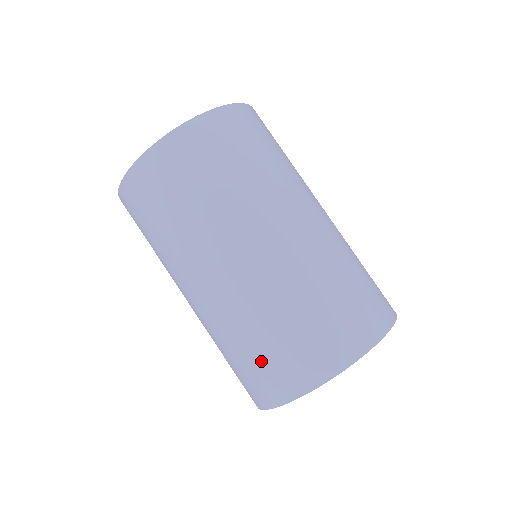
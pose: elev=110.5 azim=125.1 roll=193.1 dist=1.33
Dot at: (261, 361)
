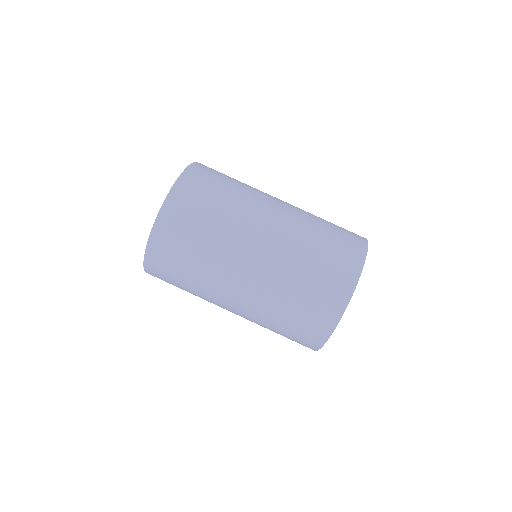
Dot at: (325, 267)
